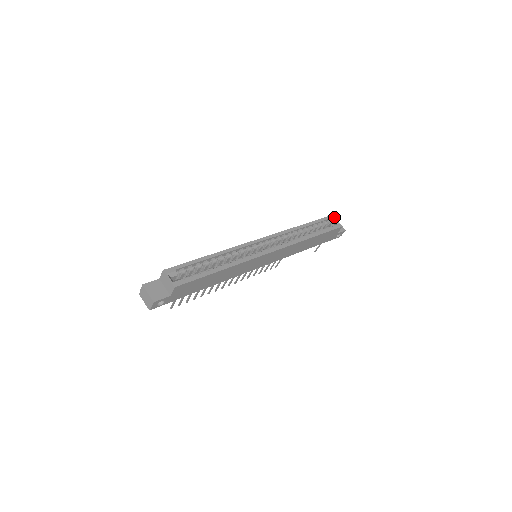
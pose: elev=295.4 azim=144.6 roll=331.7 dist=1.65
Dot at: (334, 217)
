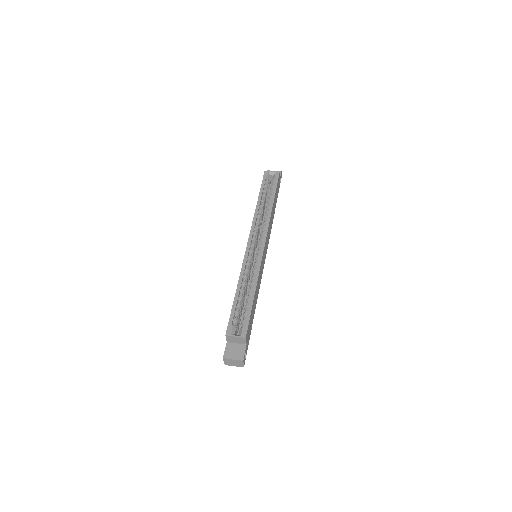
Dot at: (267, 171)
